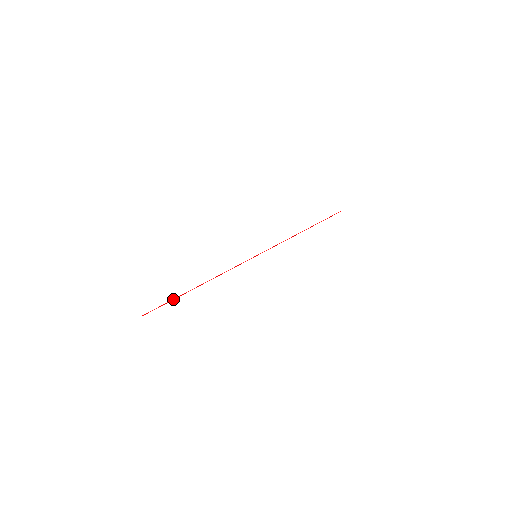
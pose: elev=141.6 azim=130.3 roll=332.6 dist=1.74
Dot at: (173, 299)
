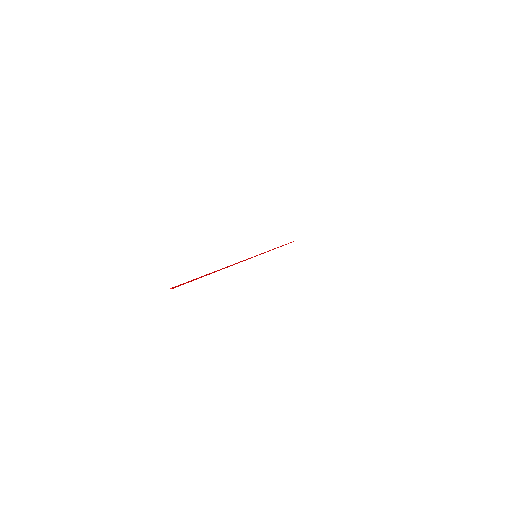
Dot at: (200, 277)
